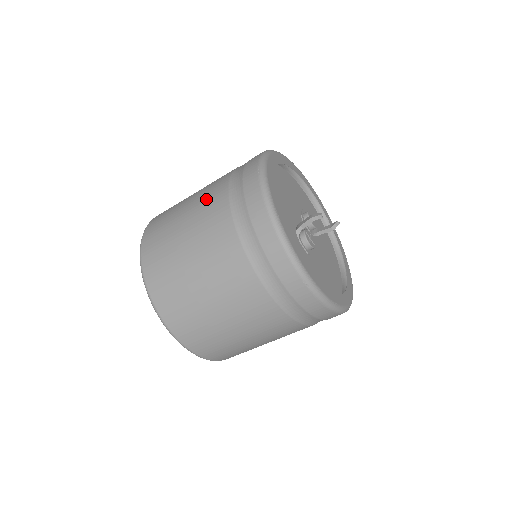
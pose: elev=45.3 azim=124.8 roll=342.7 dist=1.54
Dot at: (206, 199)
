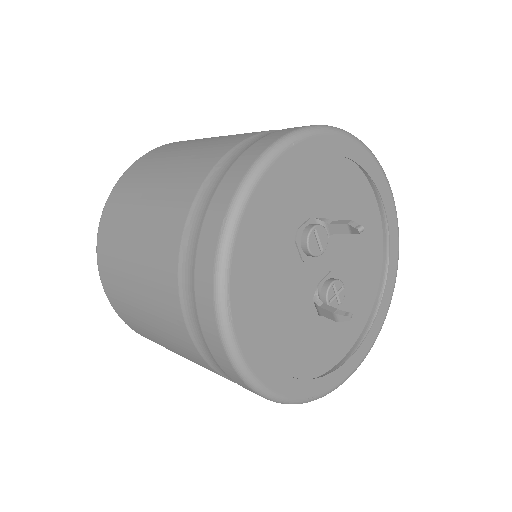
Dot at: occluded
